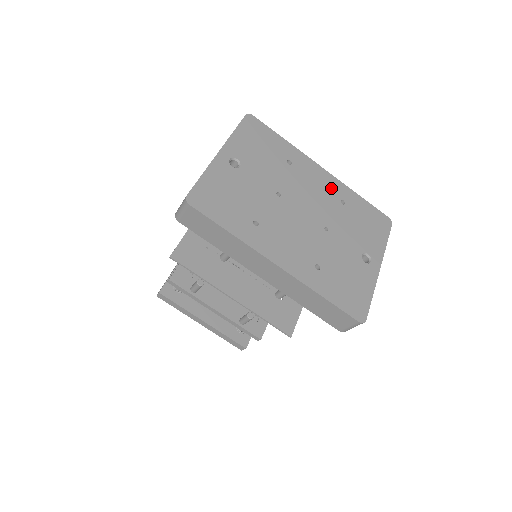
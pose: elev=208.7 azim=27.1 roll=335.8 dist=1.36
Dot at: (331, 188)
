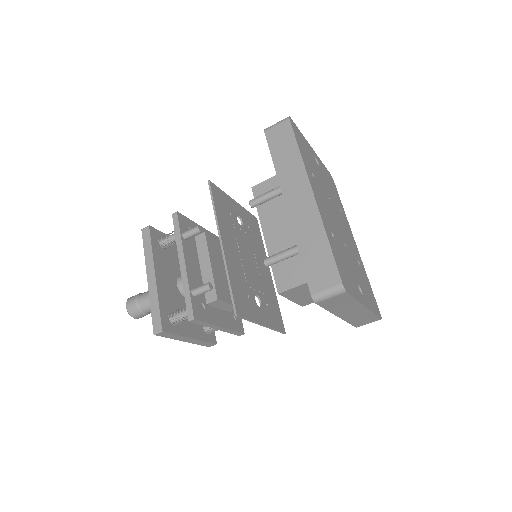
Dot at: (356, 251)
